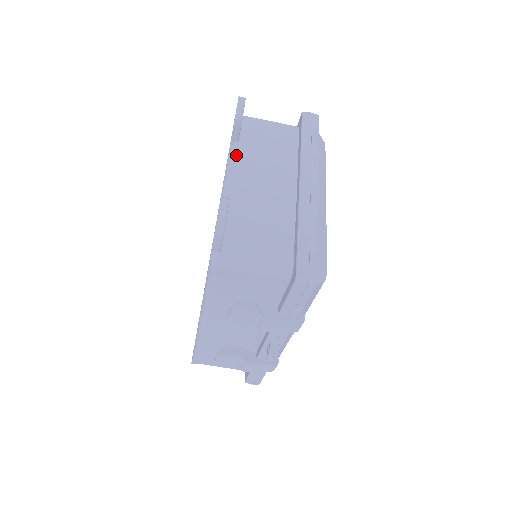
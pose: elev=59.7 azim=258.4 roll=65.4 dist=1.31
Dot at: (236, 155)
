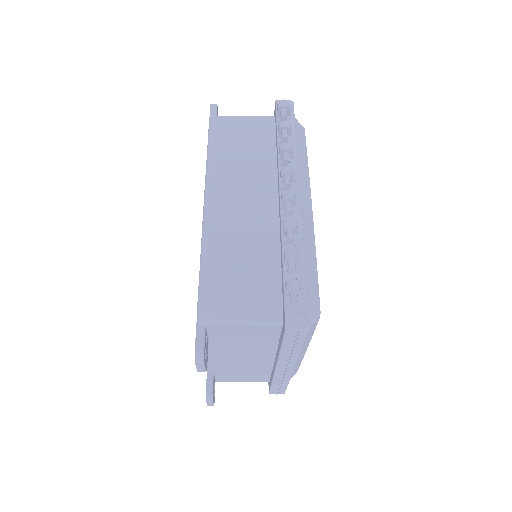
Dot at: (210, 350)
